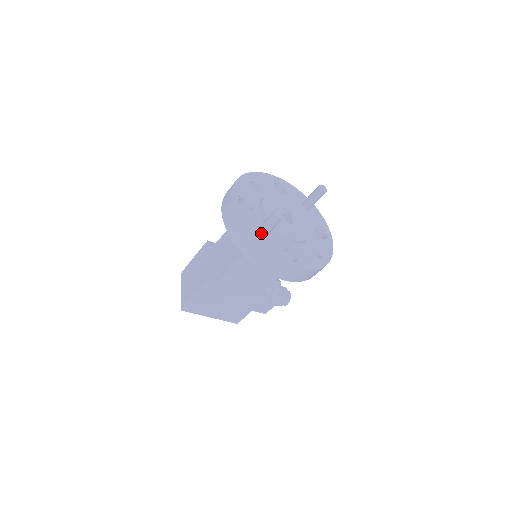
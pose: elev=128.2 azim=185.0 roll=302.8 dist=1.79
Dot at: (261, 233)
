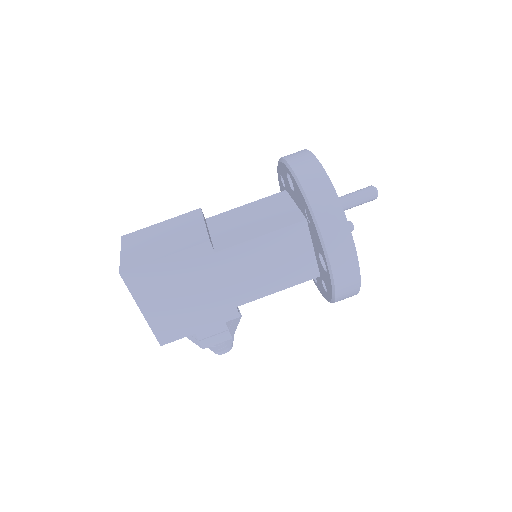
Dot at: (343, 202)
